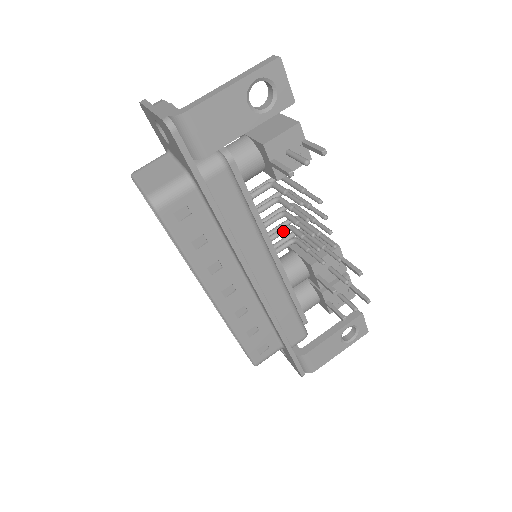
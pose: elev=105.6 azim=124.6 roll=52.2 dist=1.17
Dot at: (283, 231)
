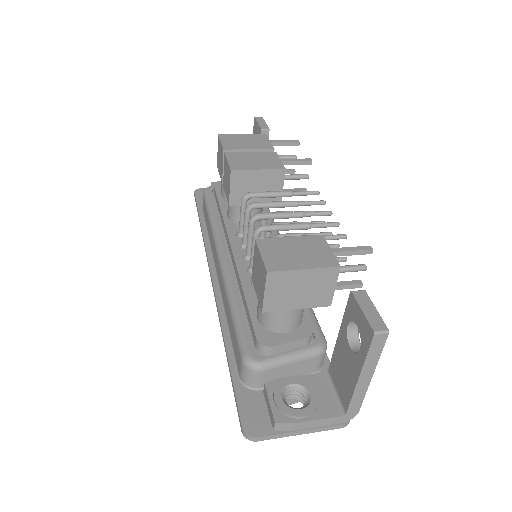
Dot at: occluded
